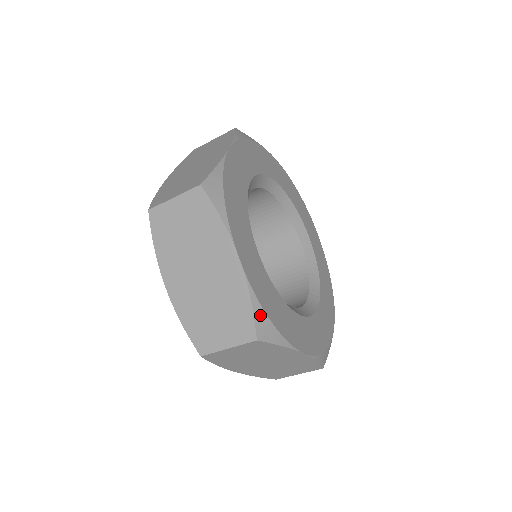
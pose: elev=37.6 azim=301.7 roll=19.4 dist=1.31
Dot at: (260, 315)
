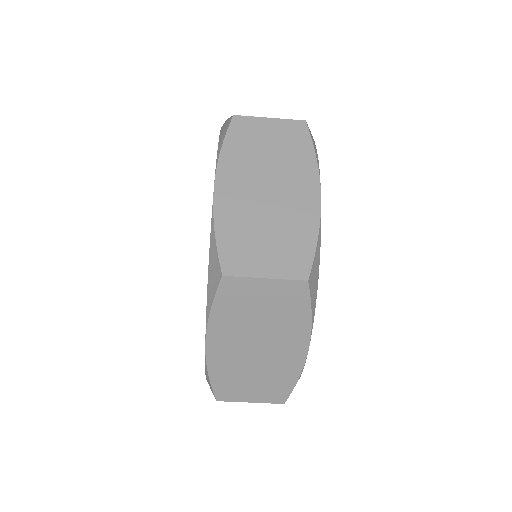
Dot at: (317, 260)
